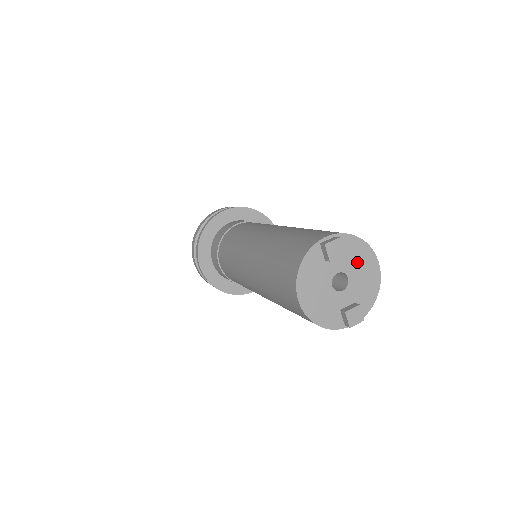
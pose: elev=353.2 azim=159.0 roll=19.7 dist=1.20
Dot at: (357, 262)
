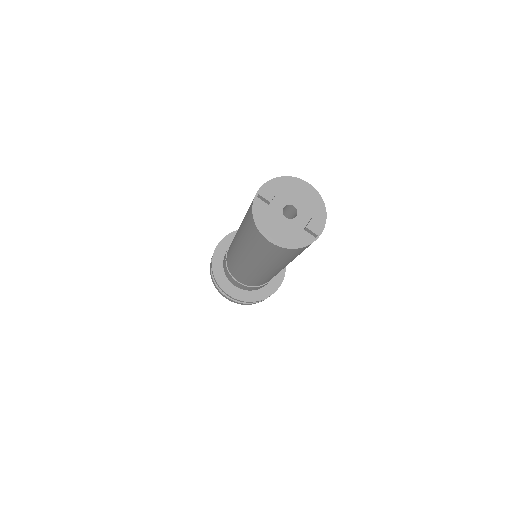
Dot at: (292, 192)
